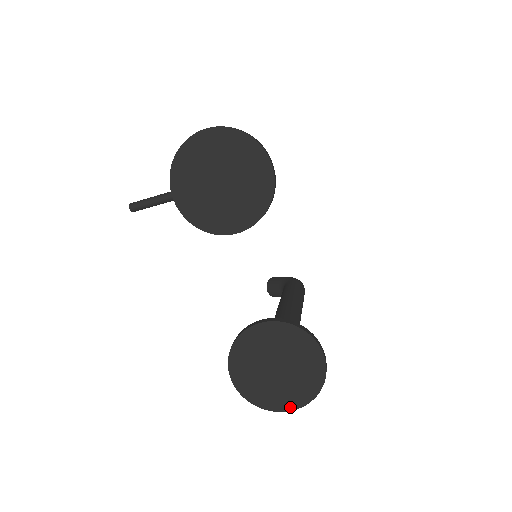
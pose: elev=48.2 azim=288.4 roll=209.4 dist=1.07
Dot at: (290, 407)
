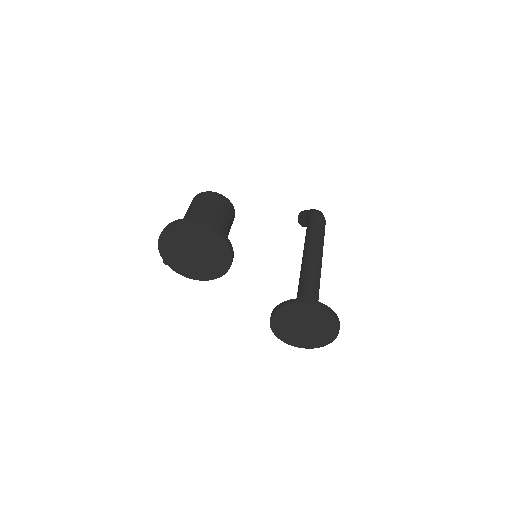
Dot at: (328, 342)
